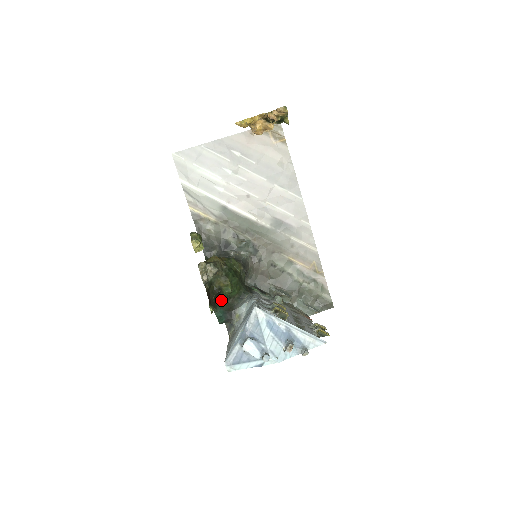
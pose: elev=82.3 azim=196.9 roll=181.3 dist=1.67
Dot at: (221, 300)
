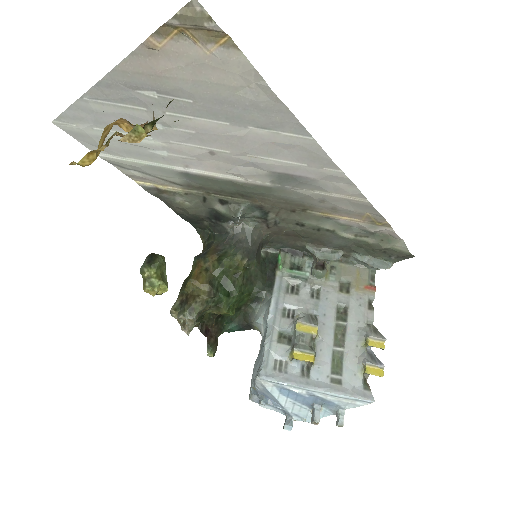
Dot at: occluded
